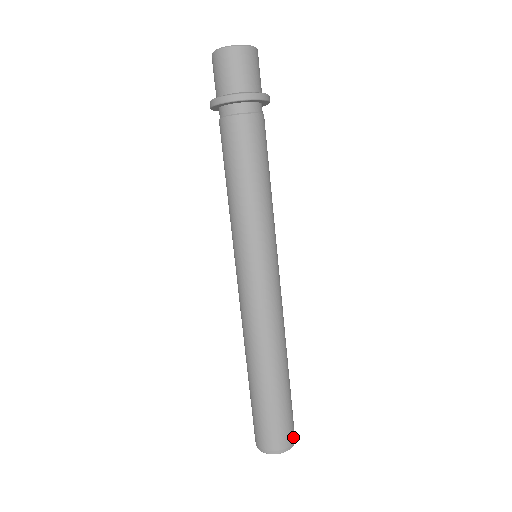
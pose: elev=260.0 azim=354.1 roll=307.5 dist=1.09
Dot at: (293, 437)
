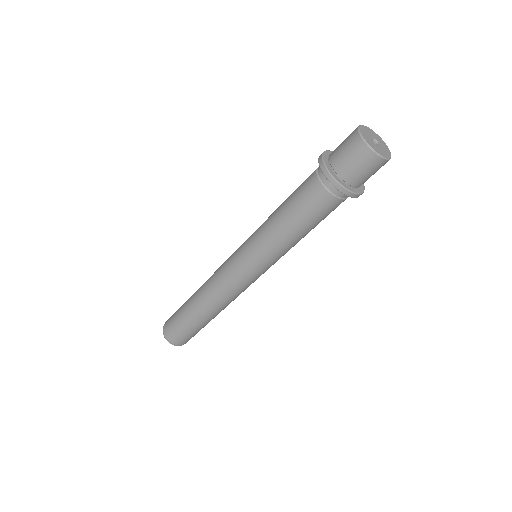
Dot at: occluded
